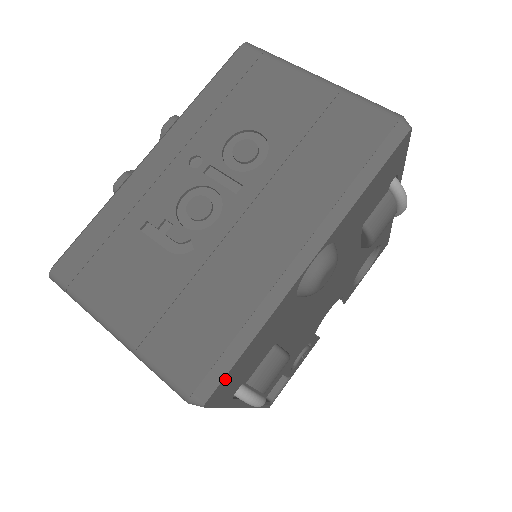
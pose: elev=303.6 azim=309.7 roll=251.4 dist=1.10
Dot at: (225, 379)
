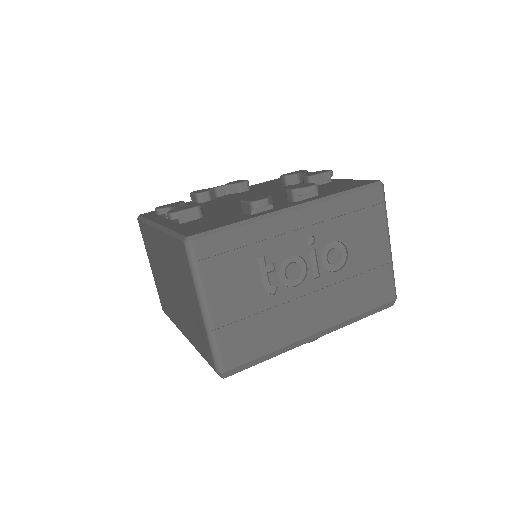
Dot at: (240, 369)
